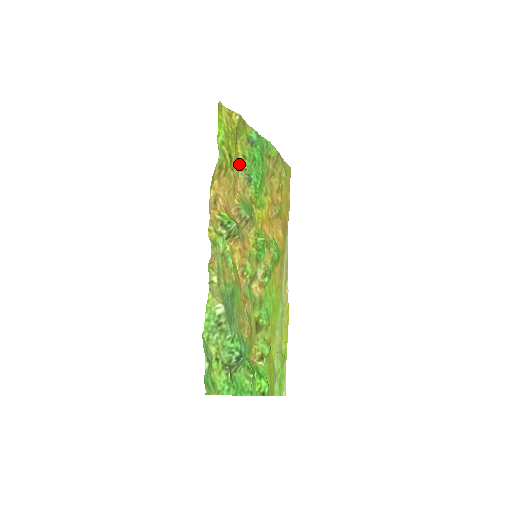
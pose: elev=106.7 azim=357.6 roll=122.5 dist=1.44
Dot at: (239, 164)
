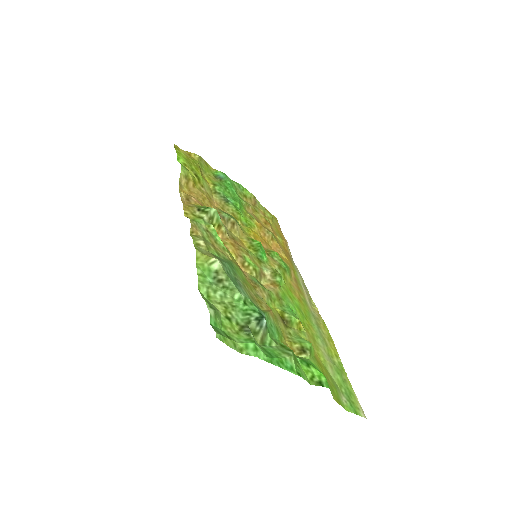
Dot at: (210, 189)
